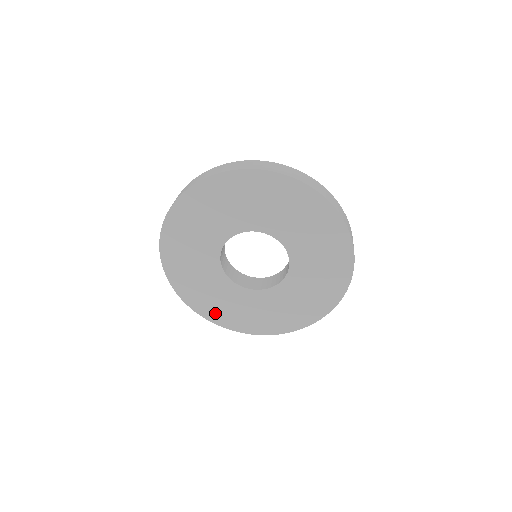
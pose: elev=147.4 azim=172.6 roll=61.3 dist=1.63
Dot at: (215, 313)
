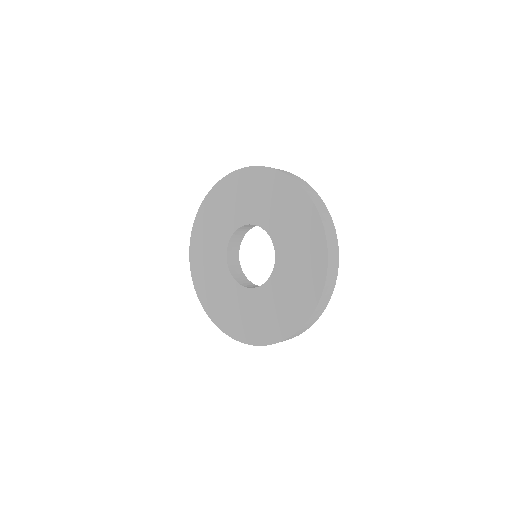
Dot at: (204, 291)
